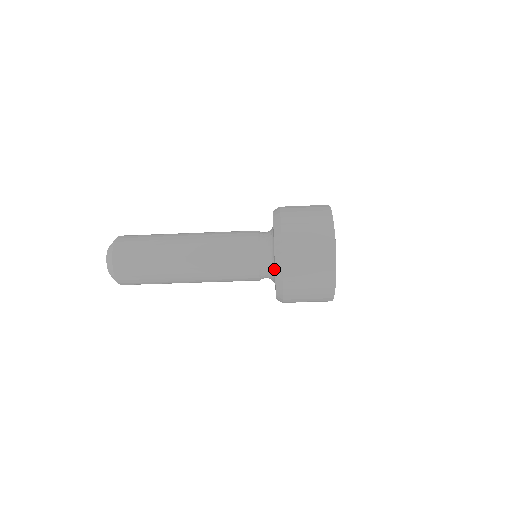
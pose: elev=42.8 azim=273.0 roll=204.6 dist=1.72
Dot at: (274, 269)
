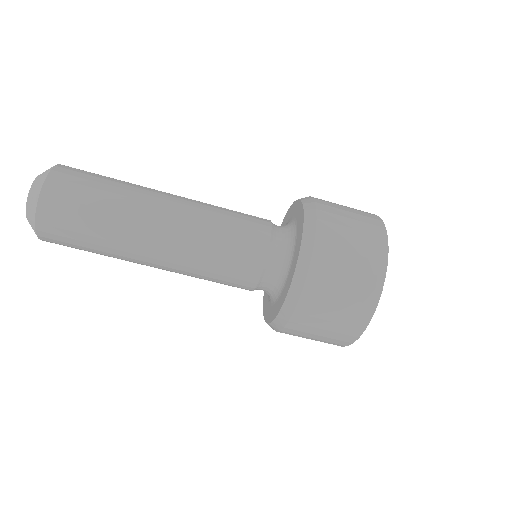
Dot at: (274, 300)
